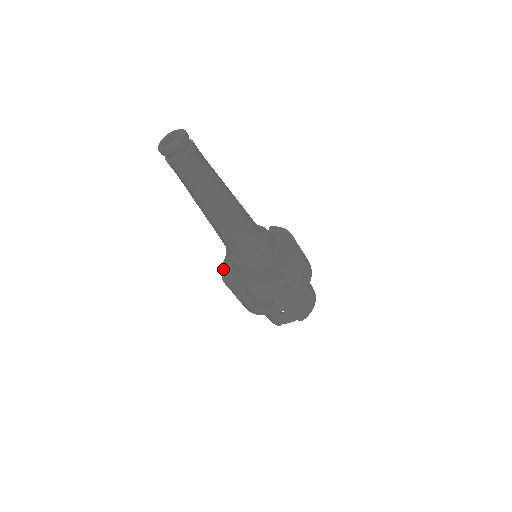
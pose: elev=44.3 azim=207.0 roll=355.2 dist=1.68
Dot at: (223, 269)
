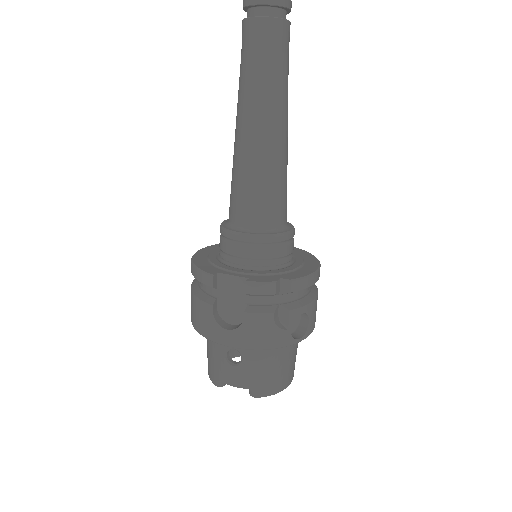
Dot at: (201, 250)
